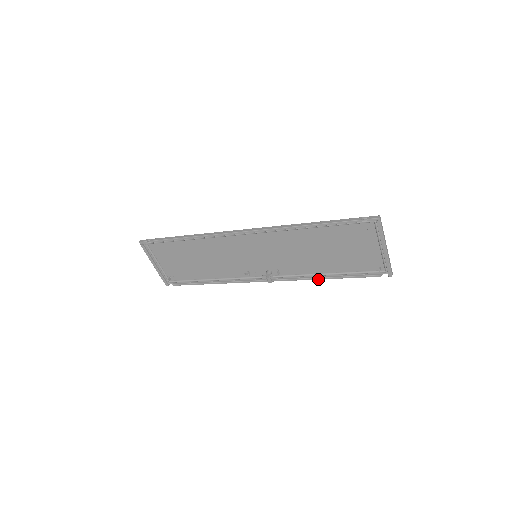
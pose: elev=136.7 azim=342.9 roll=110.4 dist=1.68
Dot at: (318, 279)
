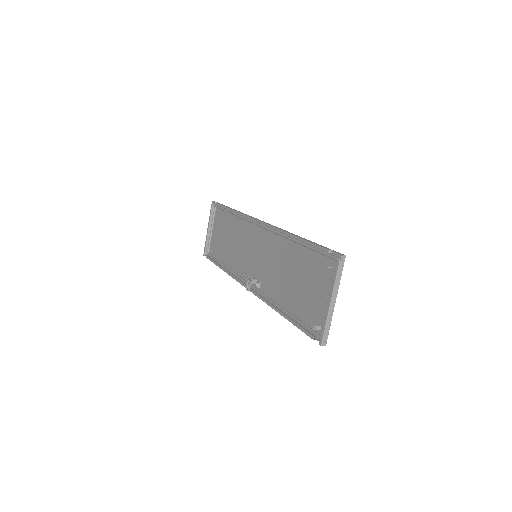
Dot at: (275, 309)
